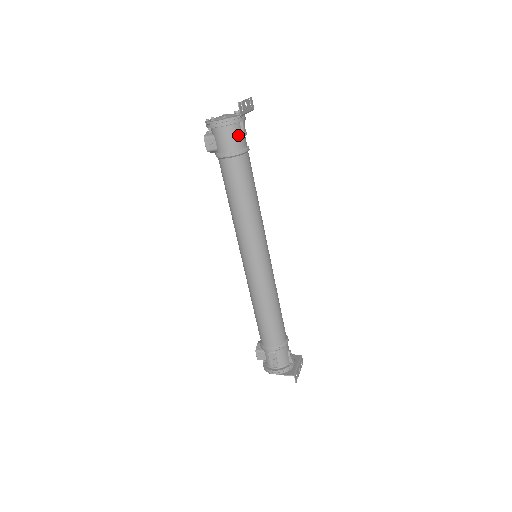
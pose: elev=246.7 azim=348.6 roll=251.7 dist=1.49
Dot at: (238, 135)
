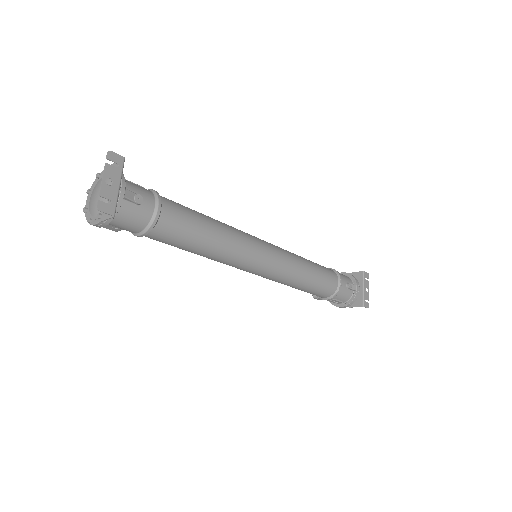
Dot at: (133, 212)
